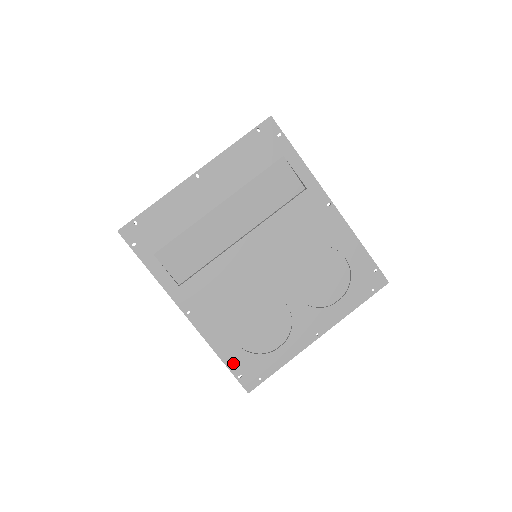
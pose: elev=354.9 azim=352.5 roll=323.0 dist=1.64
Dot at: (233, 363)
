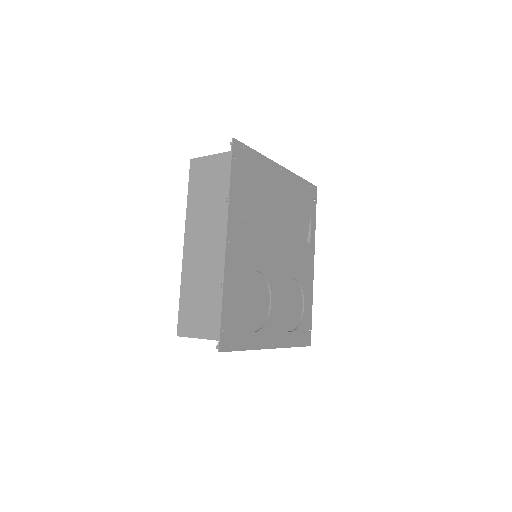
Dot at: (226, 314)
